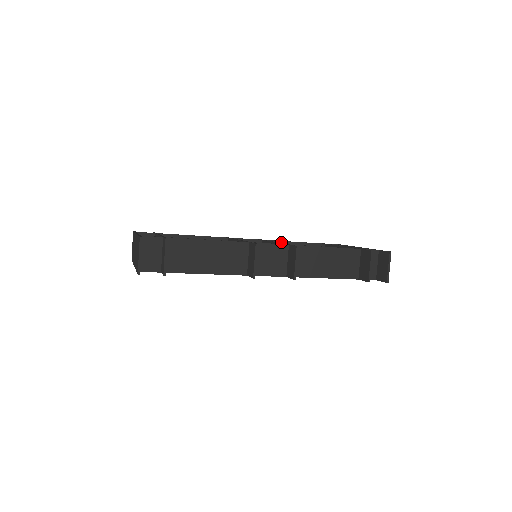
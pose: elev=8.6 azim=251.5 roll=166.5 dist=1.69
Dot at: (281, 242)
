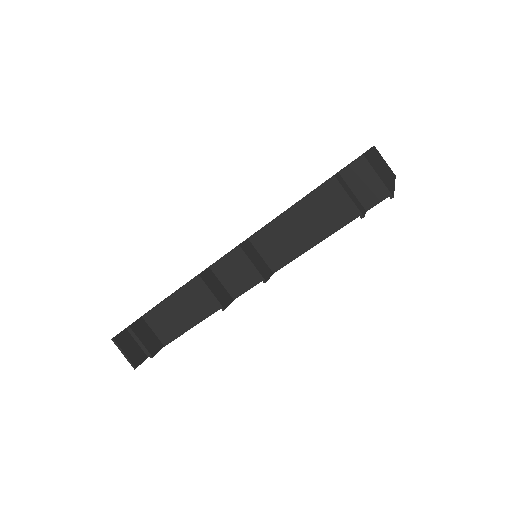
Dot at: occluded
